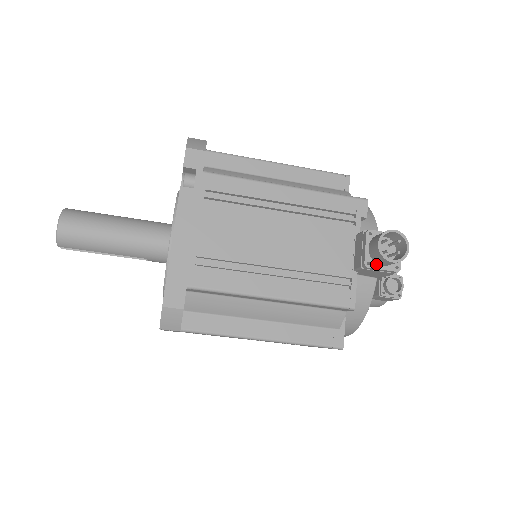
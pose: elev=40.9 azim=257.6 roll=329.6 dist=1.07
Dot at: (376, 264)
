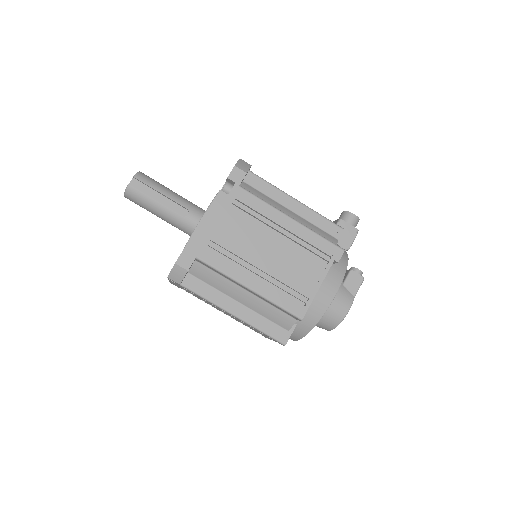
Dot at: (345, 222)
